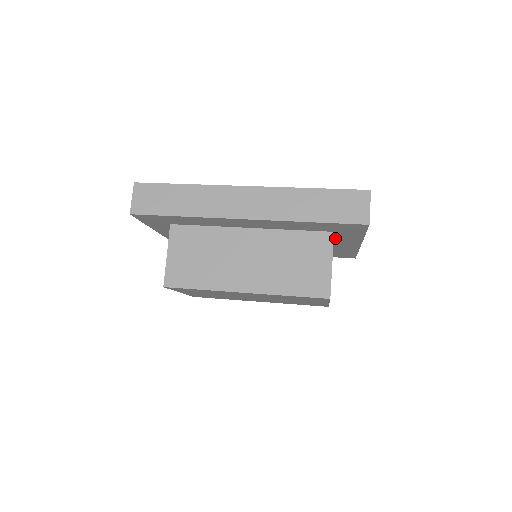
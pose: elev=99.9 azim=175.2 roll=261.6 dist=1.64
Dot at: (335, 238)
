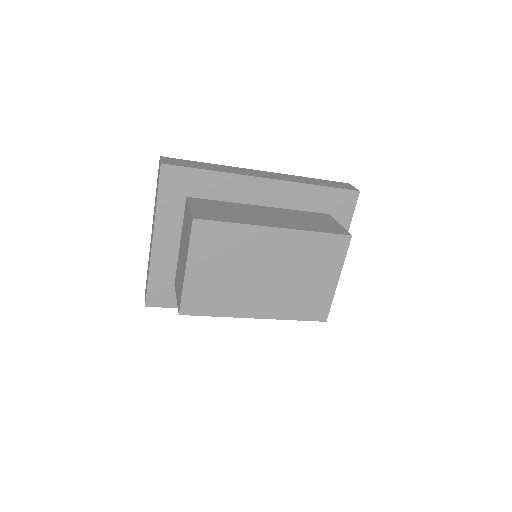
Dot at: occluded
